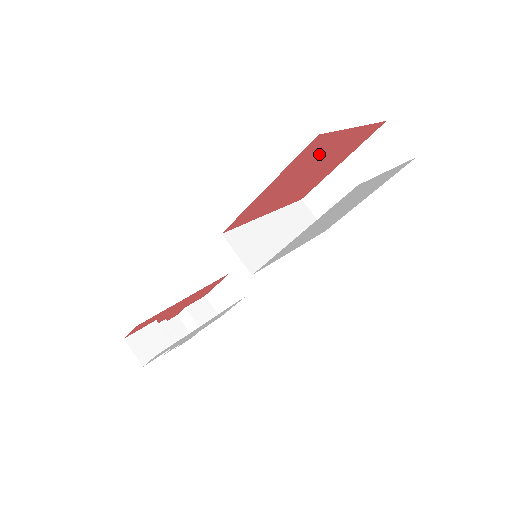
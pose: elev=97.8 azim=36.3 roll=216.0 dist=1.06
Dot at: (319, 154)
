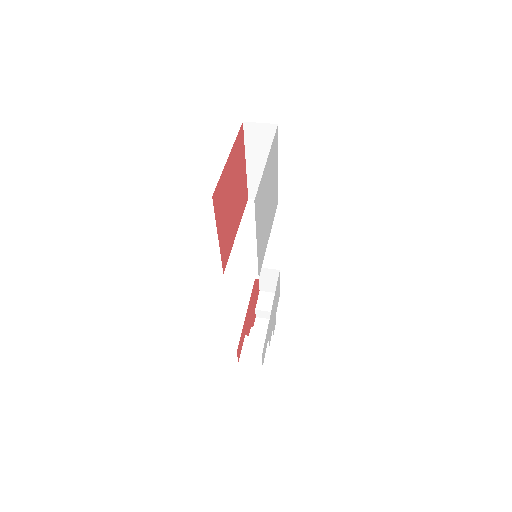
Dot at: (225, 190)
